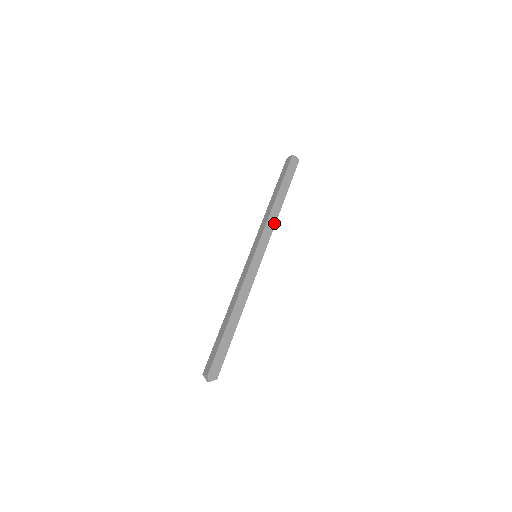
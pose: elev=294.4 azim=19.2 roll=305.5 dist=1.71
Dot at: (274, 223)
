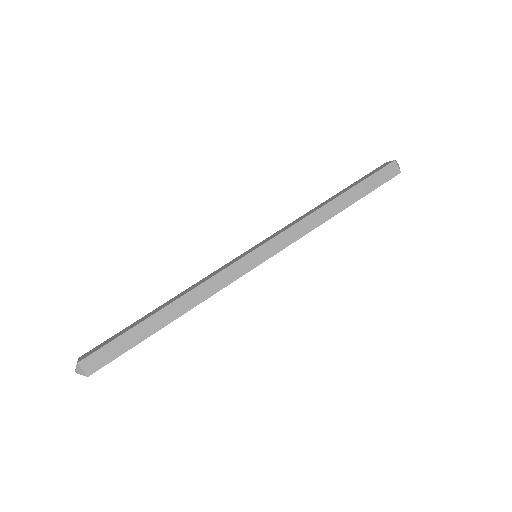
Dot at: (309, 229)
